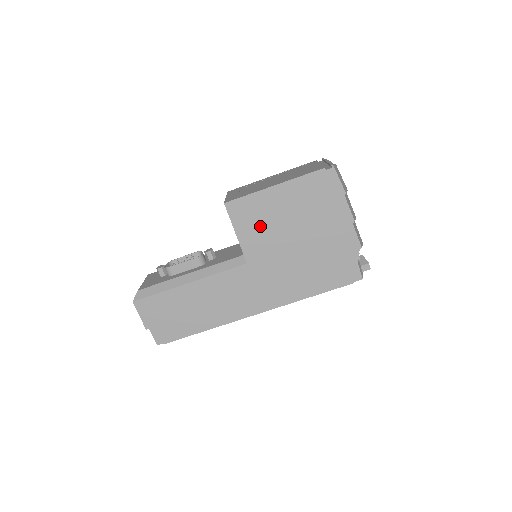
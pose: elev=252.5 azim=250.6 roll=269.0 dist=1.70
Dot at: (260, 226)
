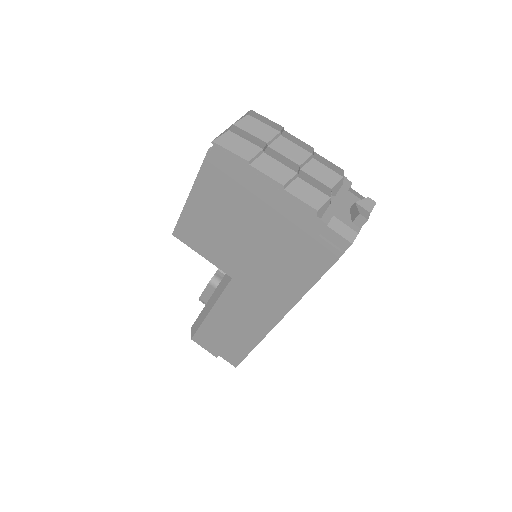
Dot at: (212, 240)
